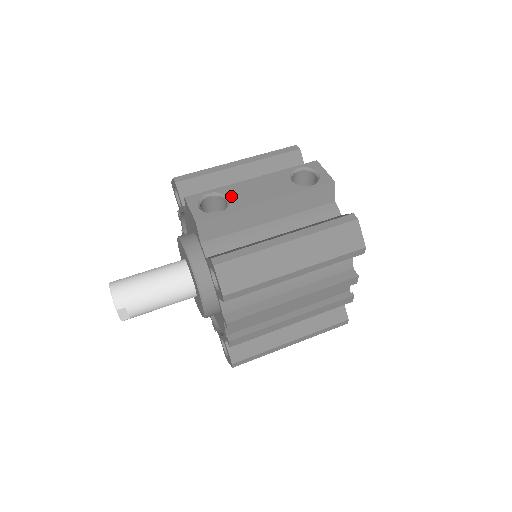
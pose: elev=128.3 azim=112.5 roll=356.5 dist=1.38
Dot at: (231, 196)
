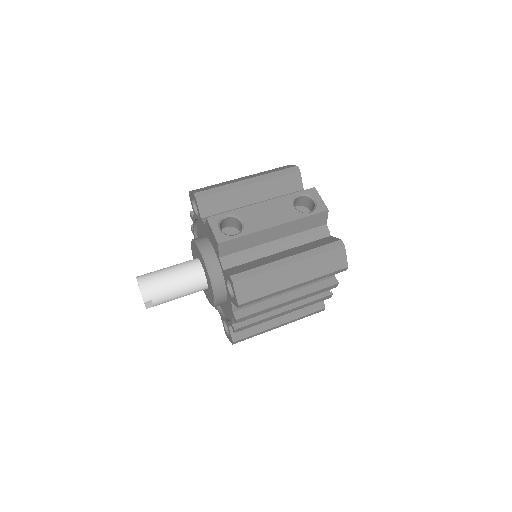
Dot at: (245, 219)
